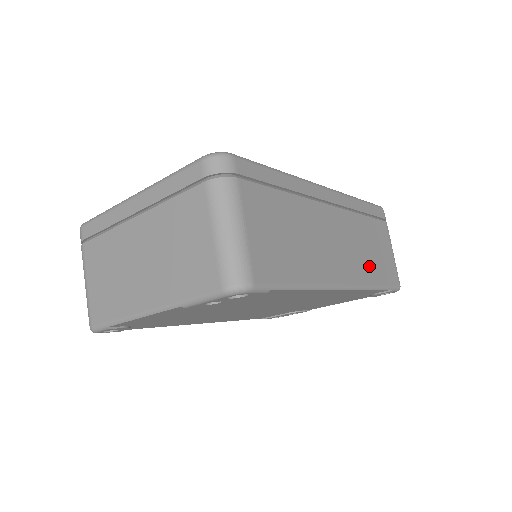
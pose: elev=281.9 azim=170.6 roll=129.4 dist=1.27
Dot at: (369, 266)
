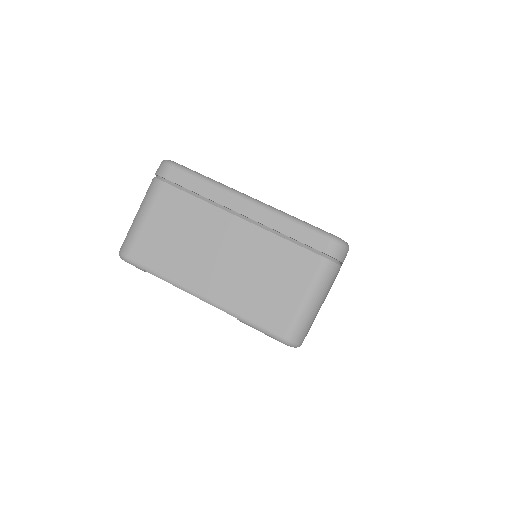
Dot at: occluded
